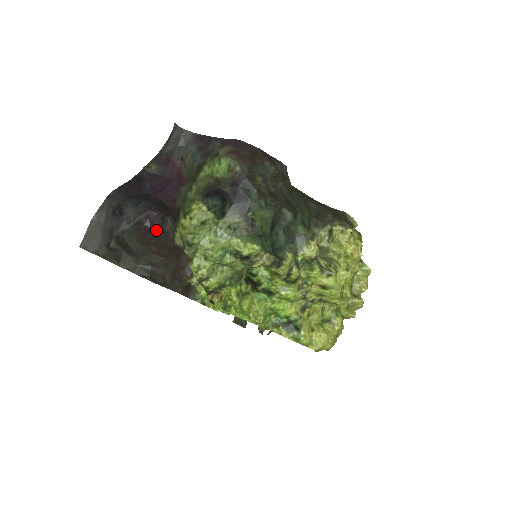
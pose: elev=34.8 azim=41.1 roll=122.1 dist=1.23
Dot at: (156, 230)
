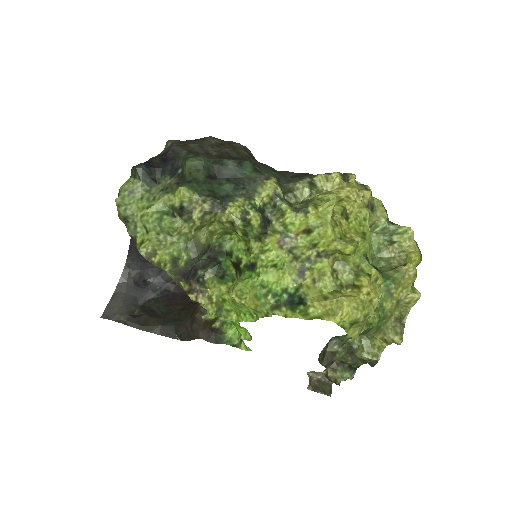
Dot at: (185, 294)
